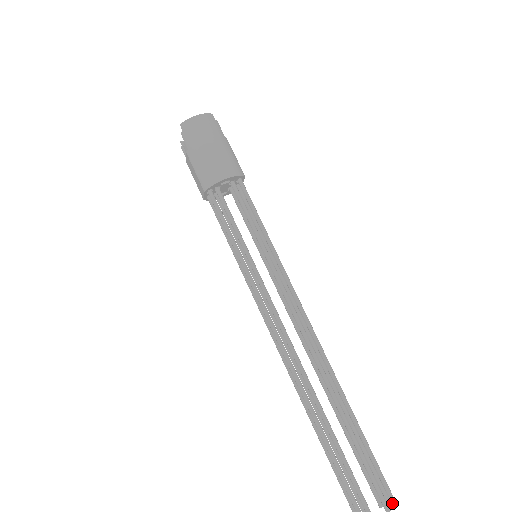
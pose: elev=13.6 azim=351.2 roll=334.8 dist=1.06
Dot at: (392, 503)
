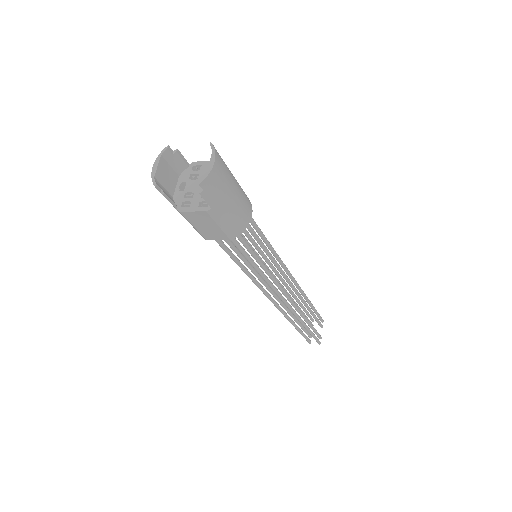
Dot at: occluded
